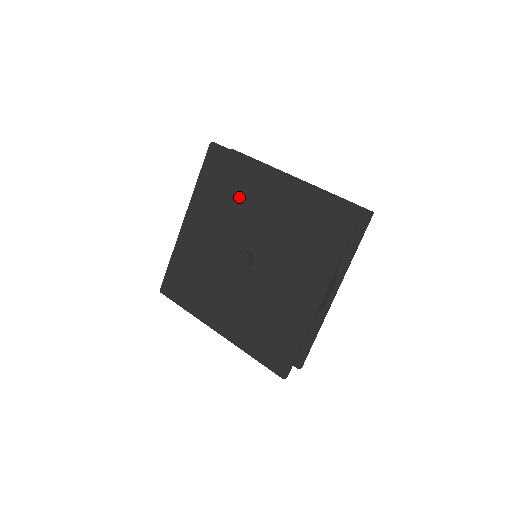
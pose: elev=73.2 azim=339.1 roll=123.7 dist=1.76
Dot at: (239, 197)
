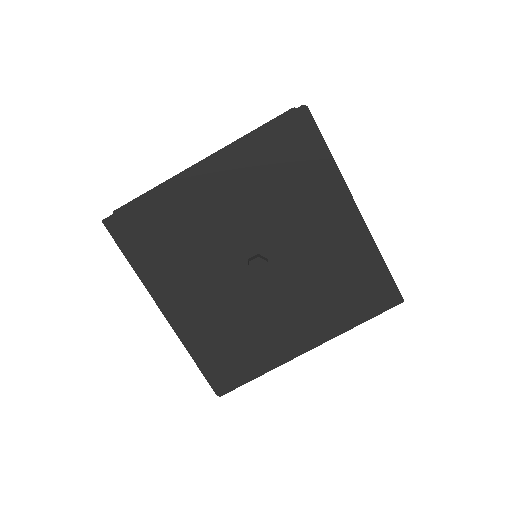
Dot at: (295, 196)
